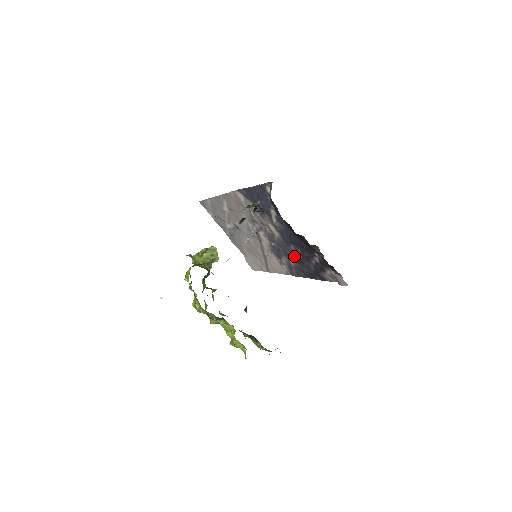
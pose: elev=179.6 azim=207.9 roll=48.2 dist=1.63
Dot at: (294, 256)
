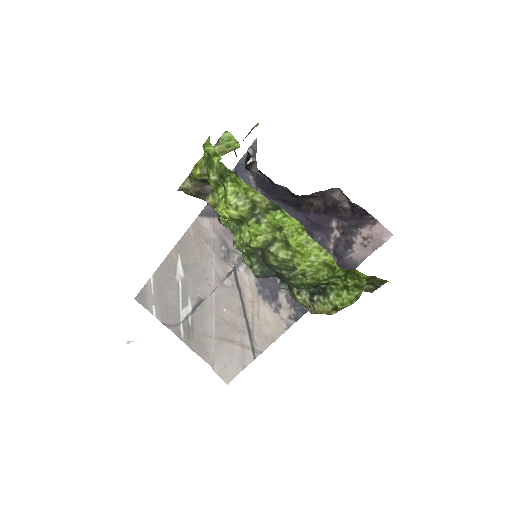
Dot at: occluded
